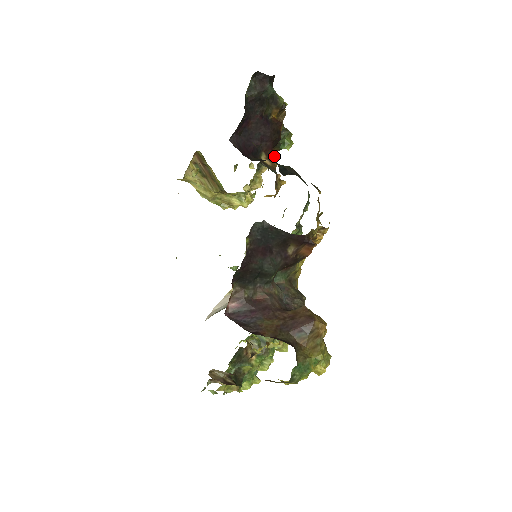
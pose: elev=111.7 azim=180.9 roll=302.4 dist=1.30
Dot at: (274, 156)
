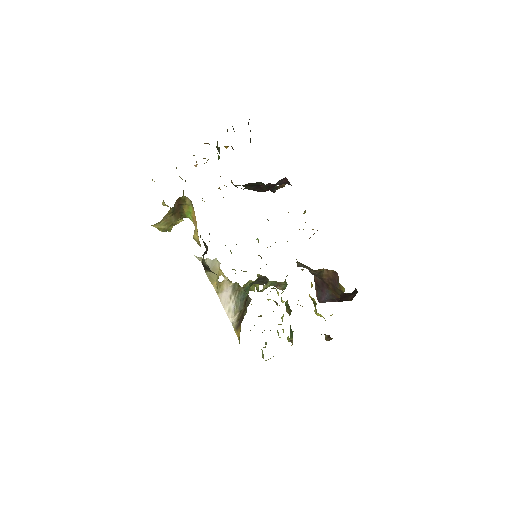
Dot at: occluded
